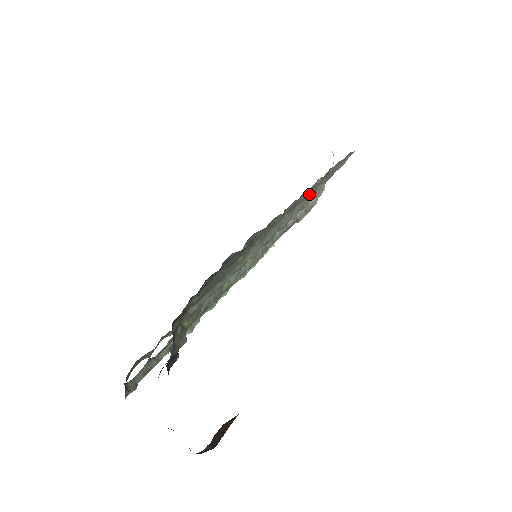
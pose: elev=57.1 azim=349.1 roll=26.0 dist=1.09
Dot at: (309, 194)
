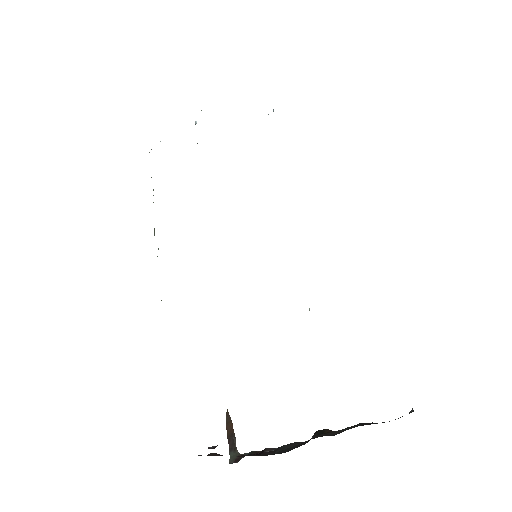
Dot at: occluded
